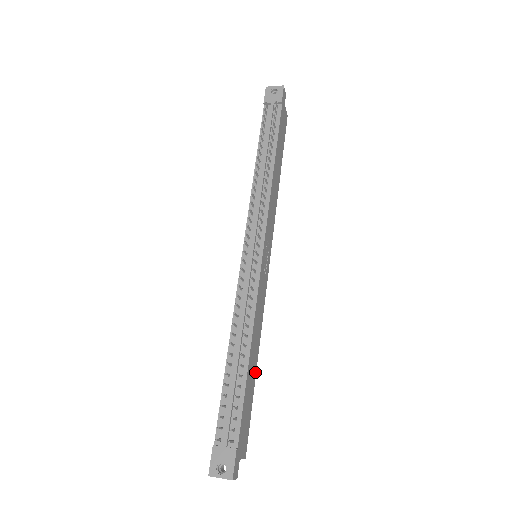
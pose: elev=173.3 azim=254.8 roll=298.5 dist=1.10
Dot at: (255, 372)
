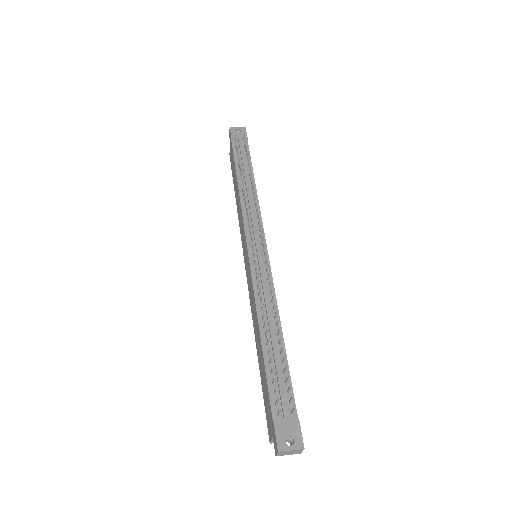
Dot at: occluded
